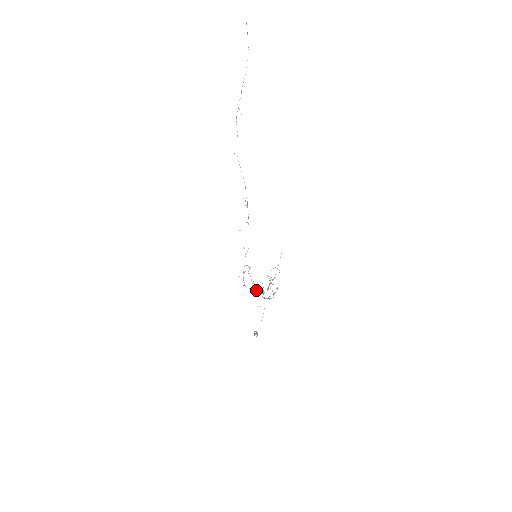
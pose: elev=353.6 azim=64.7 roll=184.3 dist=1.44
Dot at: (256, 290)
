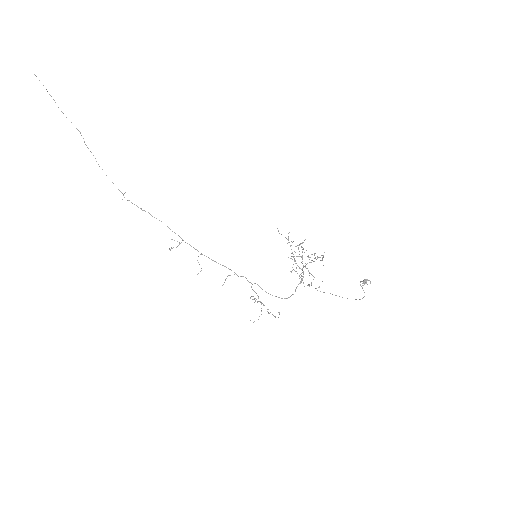
Dot at: (288, 297)
